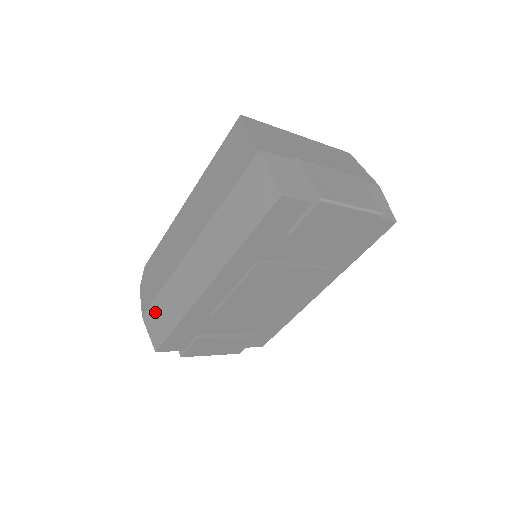
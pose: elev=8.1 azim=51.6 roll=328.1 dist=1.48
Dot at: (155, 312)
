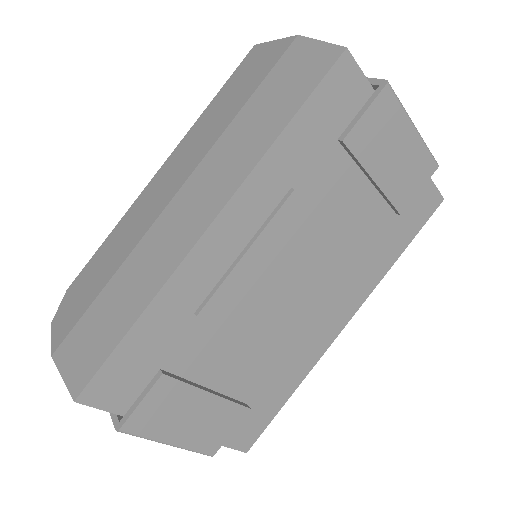
Dot at: (84, 330)
